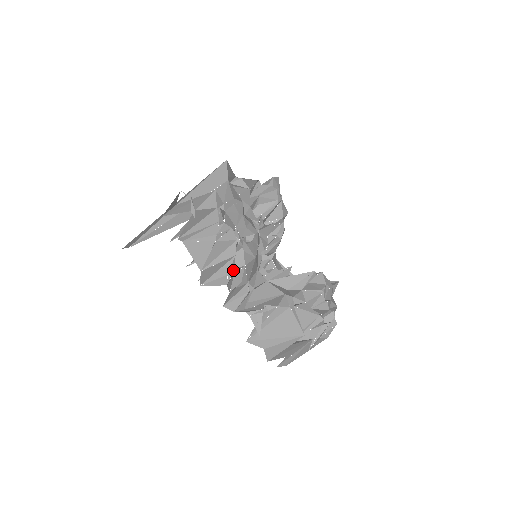
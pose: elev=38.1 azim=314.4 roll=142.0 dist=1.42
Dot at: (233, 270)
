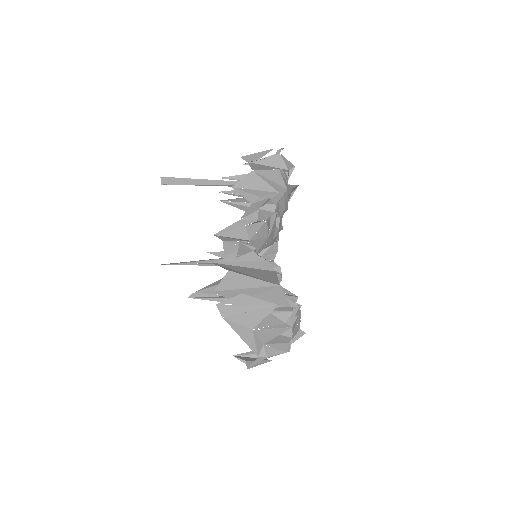
Dot at: (268, 198)
